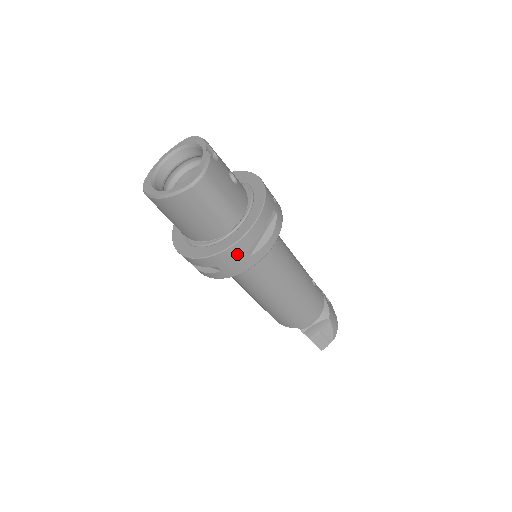
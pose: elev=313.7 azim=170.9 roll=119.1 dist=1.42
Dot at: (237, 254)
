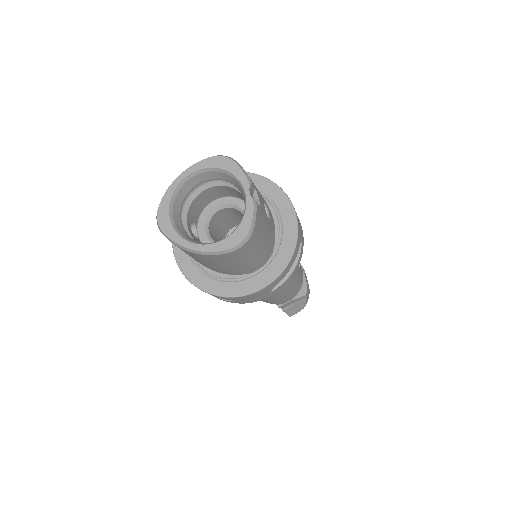
Dot at: (259, 294)
